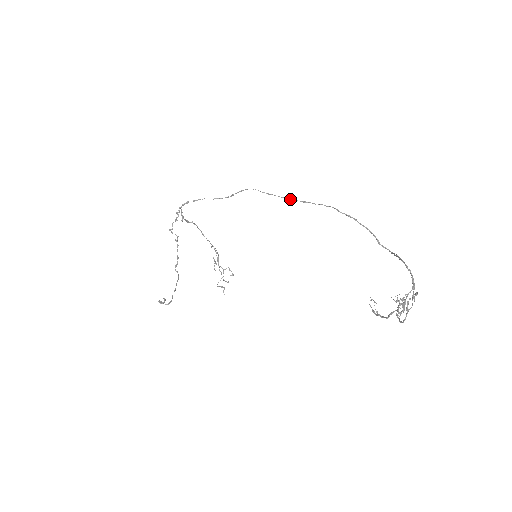
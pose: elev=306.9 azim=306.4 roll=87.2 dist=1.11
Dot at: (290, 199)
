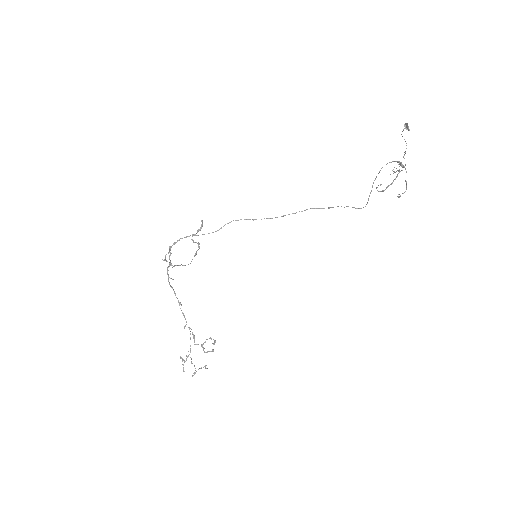
Dot at: (272, 218)
